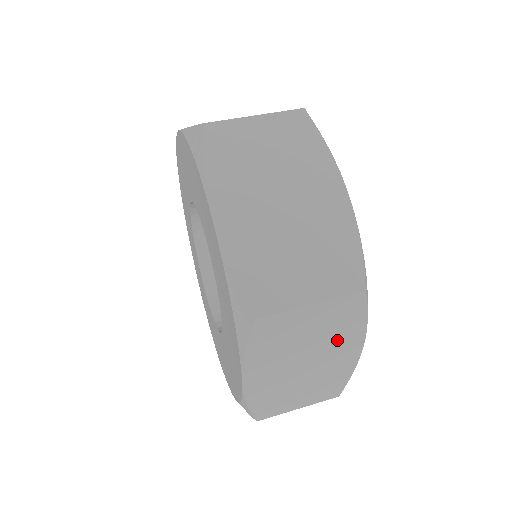
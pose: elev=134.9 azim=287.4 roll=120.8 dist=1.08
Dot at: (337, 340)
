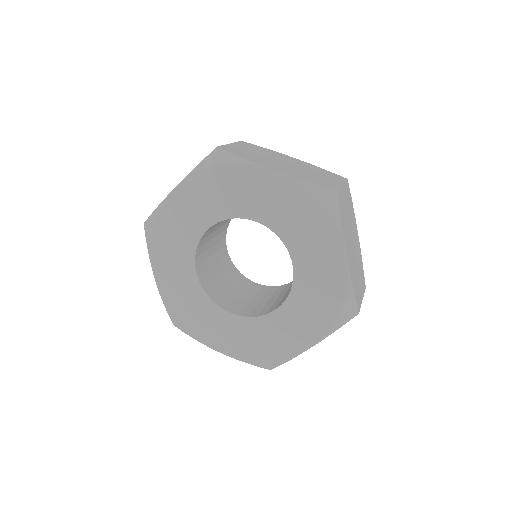
Dot at: occluded
